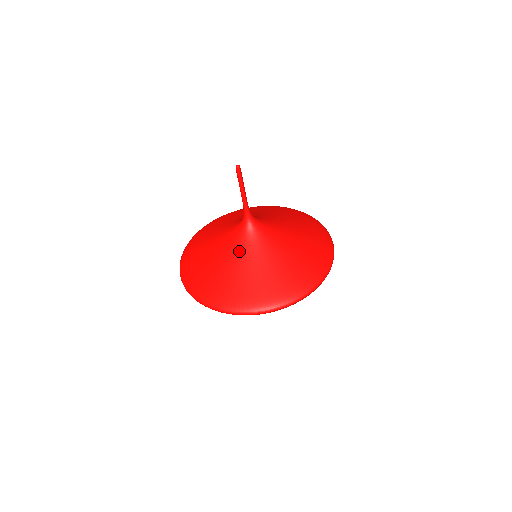
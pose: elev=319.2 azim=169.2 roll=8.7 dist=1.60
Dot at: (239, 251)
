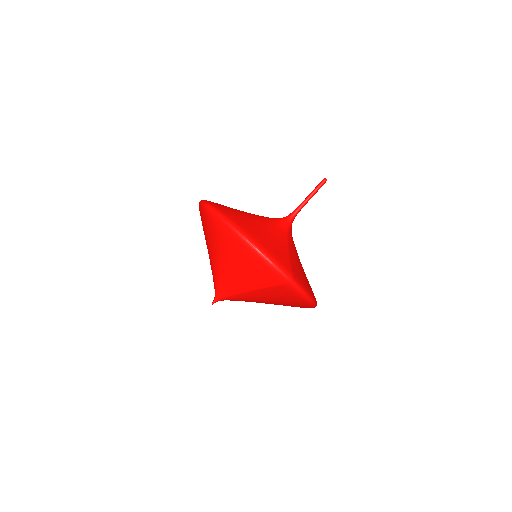
Dot at: (276, 229)
